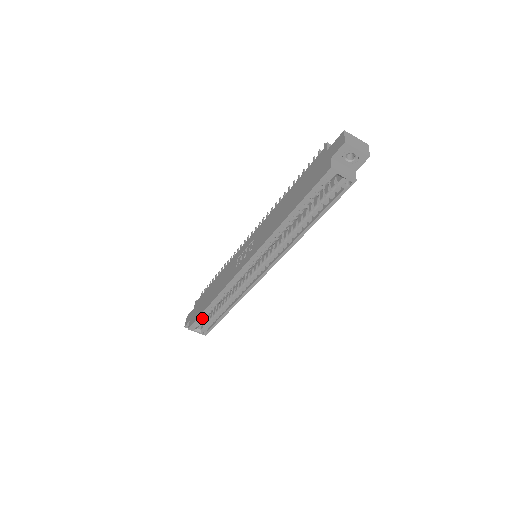
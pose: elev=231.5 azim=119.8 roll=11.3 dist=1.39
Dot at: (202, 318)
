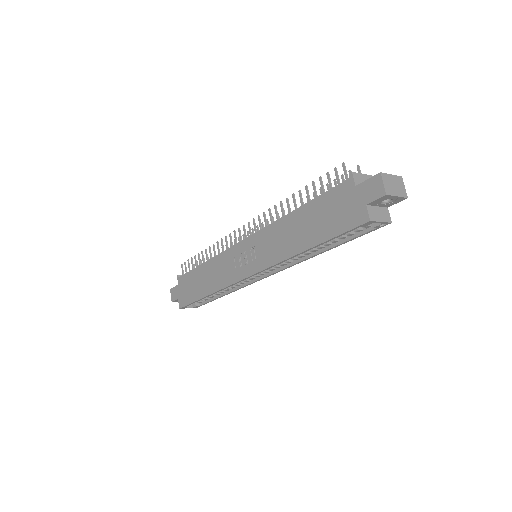
Dot at: occluded
